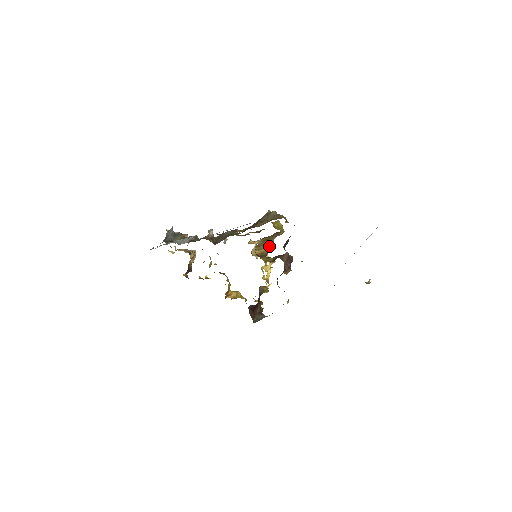
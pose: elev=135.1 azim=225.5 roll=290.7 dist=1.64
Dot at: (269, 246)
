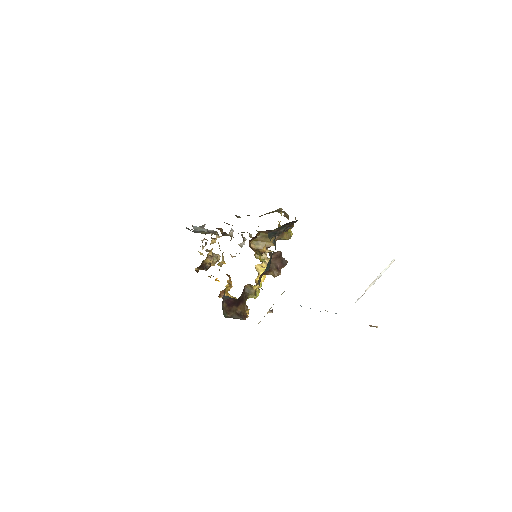
Dot at: (268, 245)
